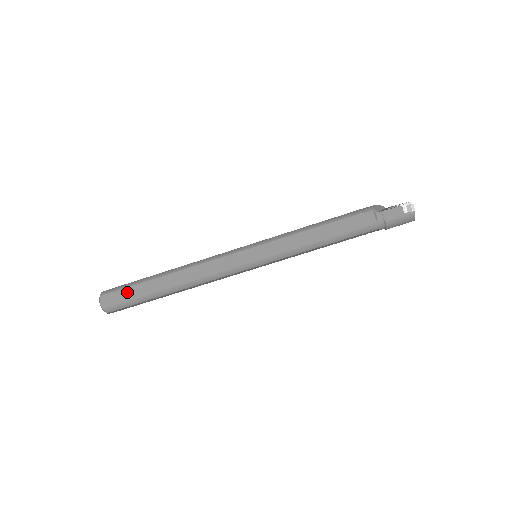
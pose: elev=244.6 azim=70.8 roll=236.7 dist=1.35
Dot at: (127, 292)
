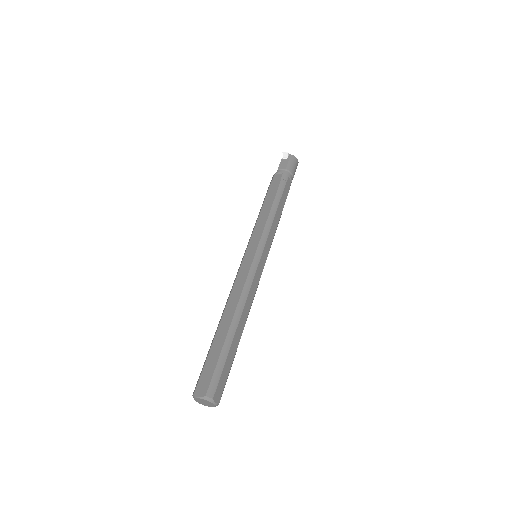
Dot at: (208, 364)
